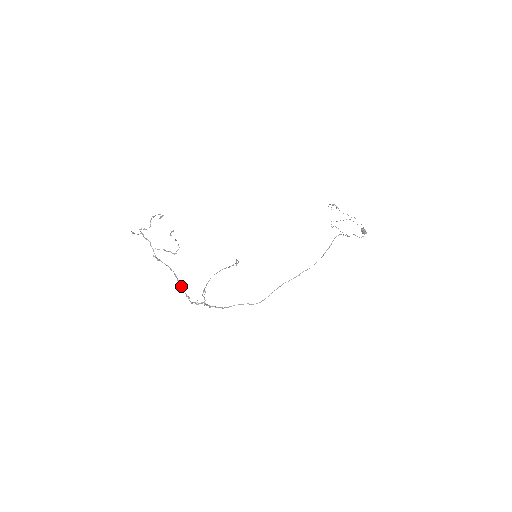
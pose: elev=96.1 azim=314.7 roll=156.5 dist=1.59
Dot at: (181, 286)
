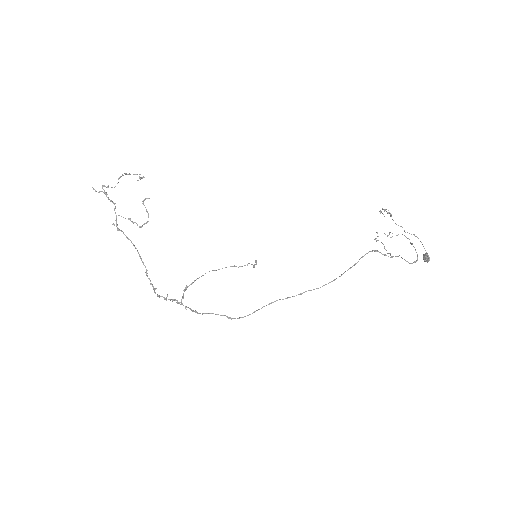
Dot at: occluded
